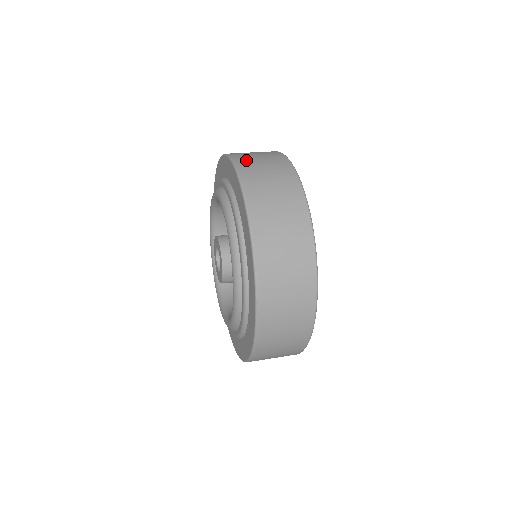
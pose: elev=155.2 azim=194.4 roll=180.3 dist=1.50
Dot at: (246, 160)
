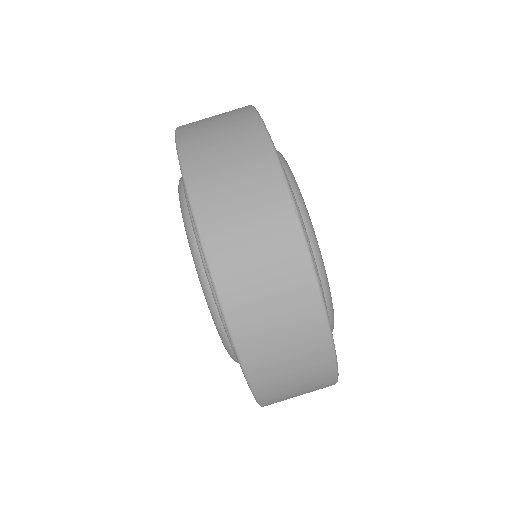
Dot at: occluded
